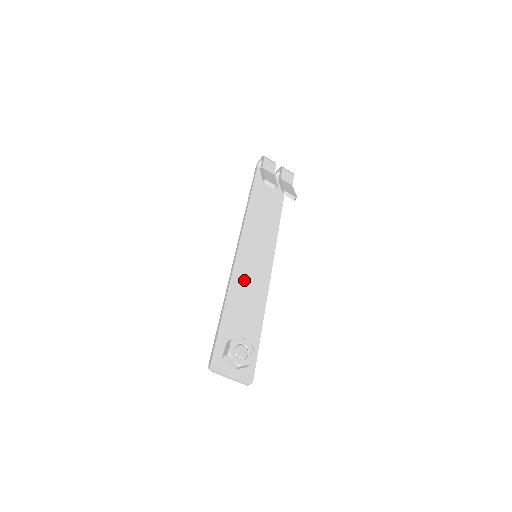
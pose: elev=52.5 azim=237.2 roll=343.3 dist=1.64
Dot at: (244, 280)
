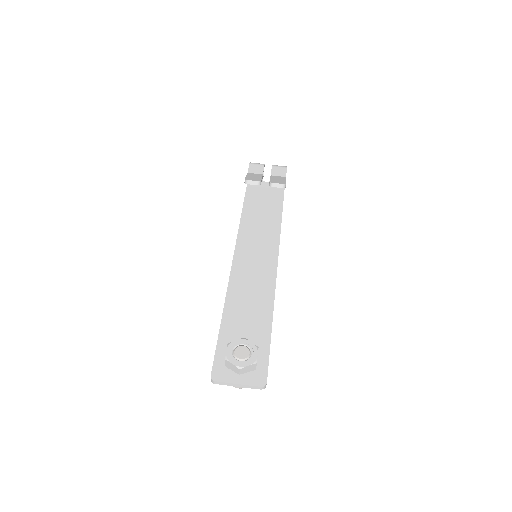
Dot at: (244, 283)
